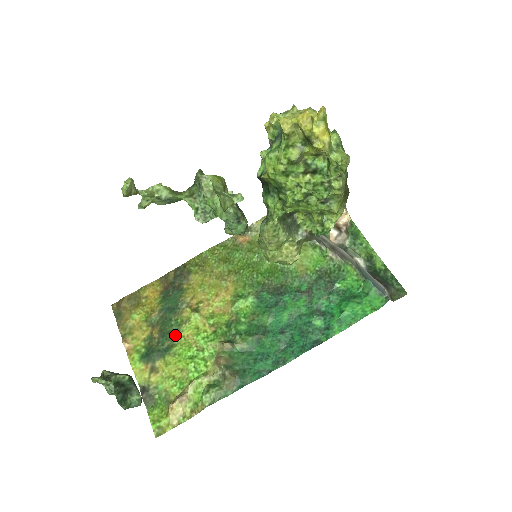
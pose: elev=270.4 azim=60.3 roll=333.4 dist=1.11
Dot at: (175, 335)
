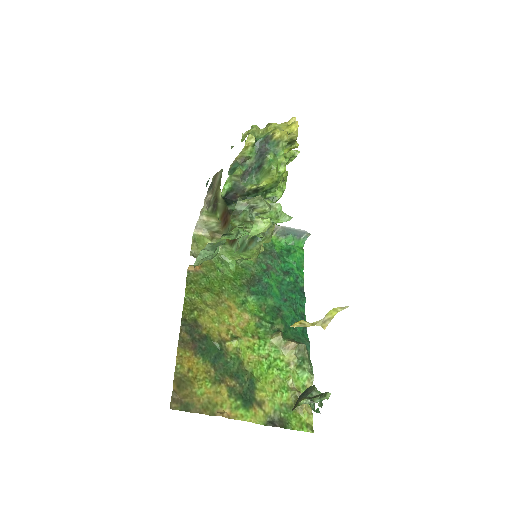
Dot at: (244, 367)
